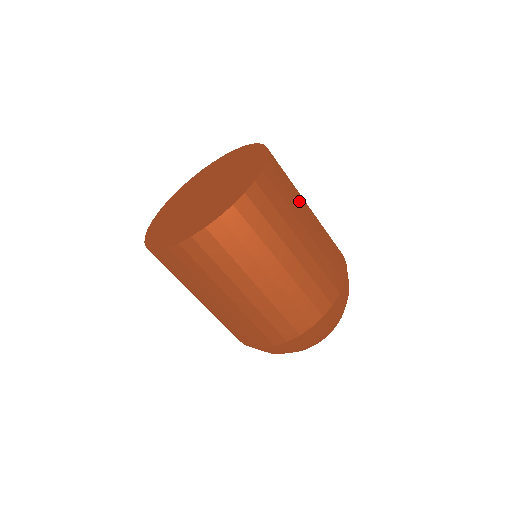
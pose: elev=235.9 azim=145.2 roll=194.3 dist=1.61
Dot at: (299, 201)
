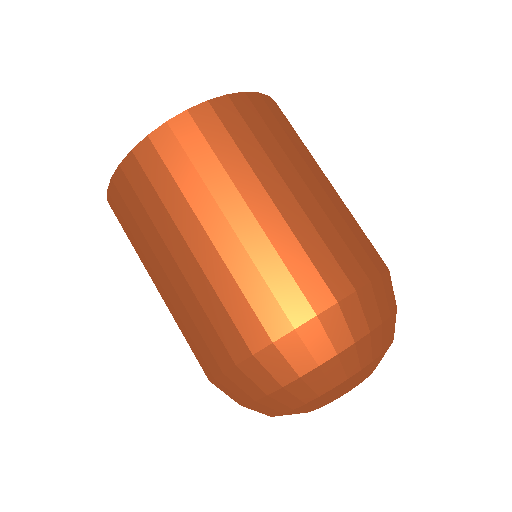
Dot at: (312, 158)
